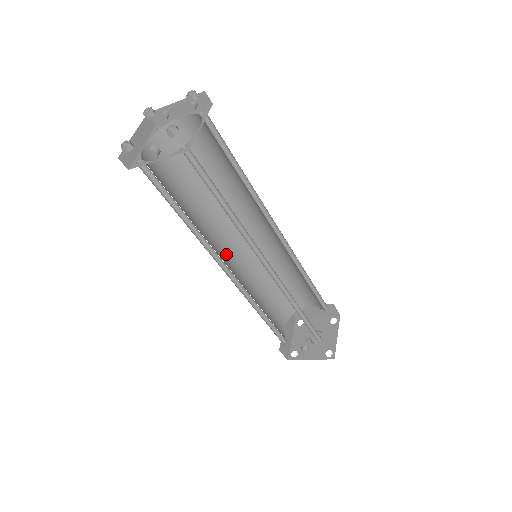
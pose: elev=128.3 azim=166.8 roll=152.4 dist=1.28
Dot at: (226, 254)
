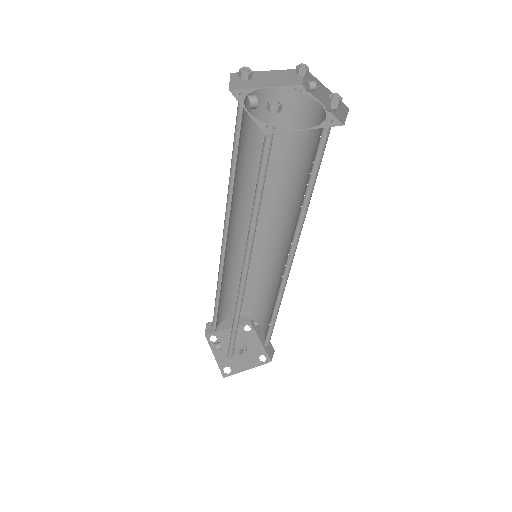
Dot at: (243, 227)
